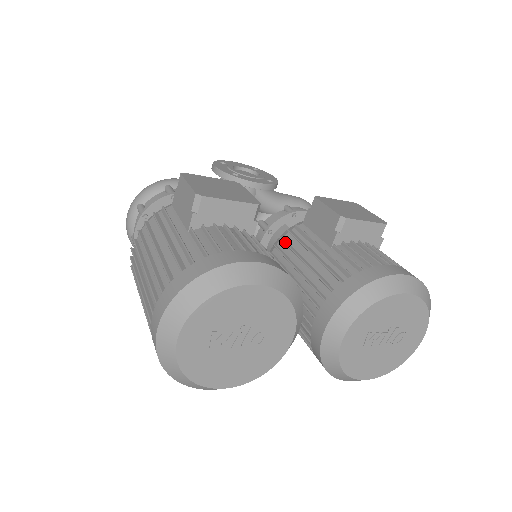
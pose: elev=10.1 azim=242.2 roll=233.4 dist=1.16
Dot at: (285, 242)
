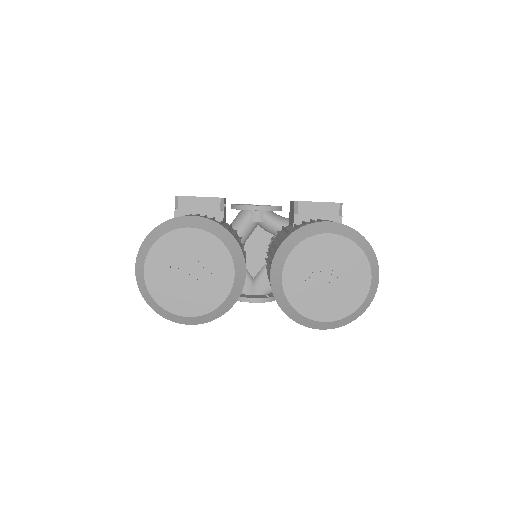
Dot at: (272, 239)
